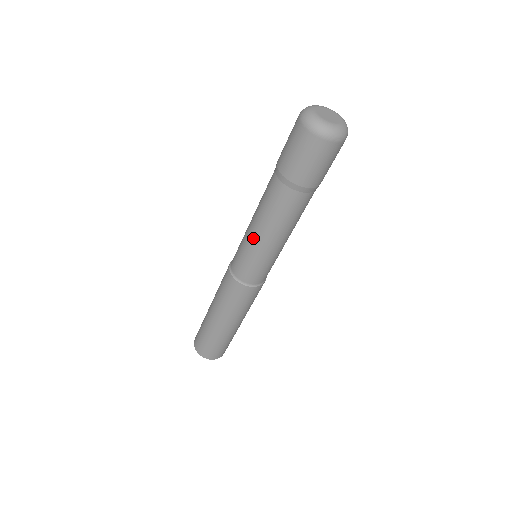
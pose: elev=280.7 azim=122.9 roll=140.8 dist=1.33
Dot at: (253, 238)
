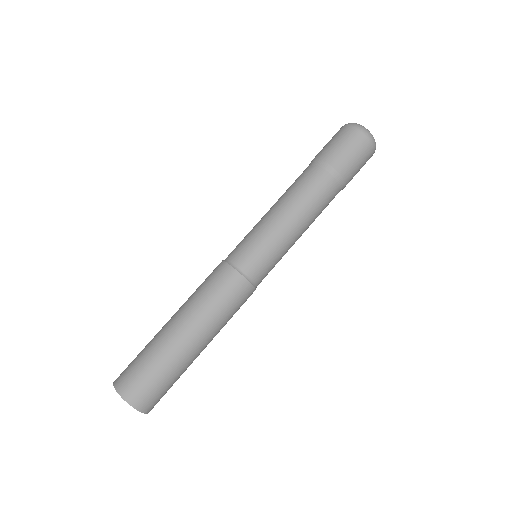
Dot at: (268, 216)
